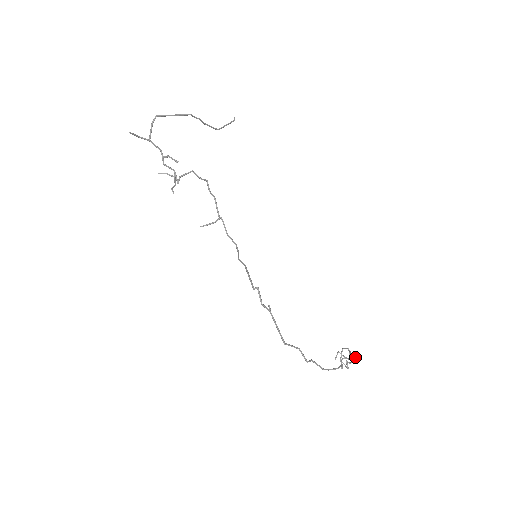
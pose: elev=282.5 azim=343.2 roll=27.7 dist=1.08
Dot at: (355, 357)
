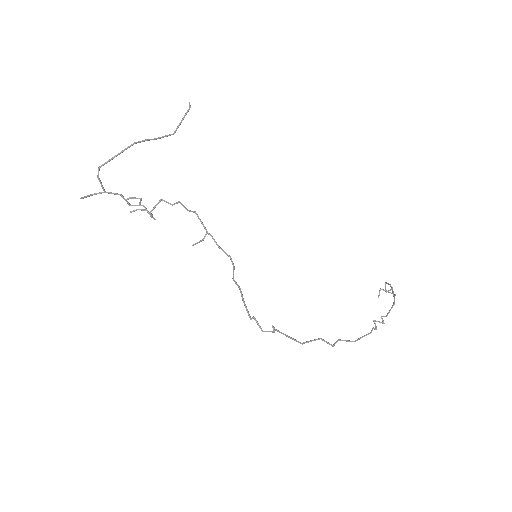
Dot at: occluded
